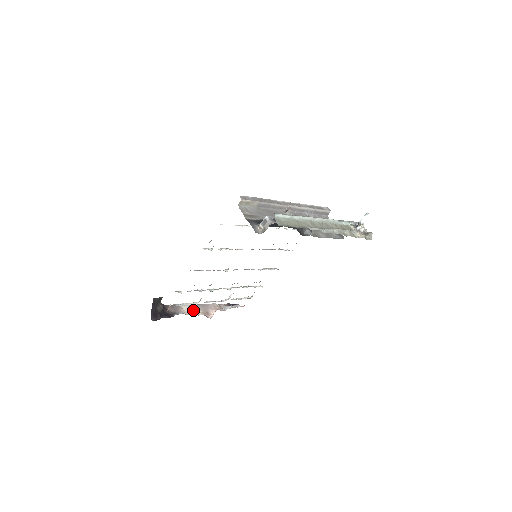
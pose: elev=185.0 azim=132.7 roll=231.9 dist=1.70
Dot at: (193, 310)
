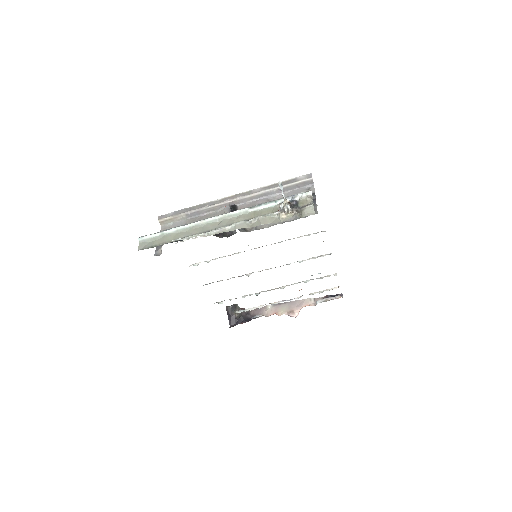
Dot at: (276, 310)
